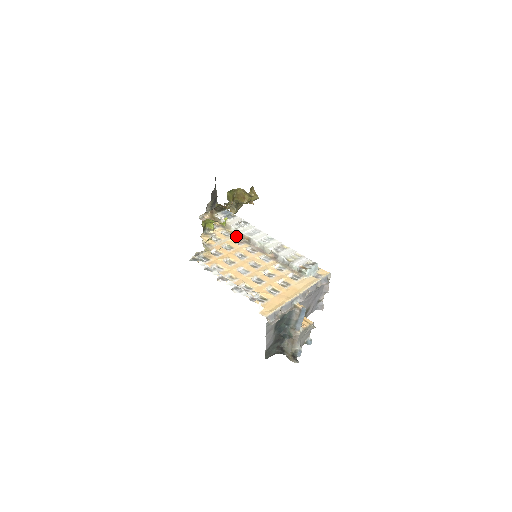
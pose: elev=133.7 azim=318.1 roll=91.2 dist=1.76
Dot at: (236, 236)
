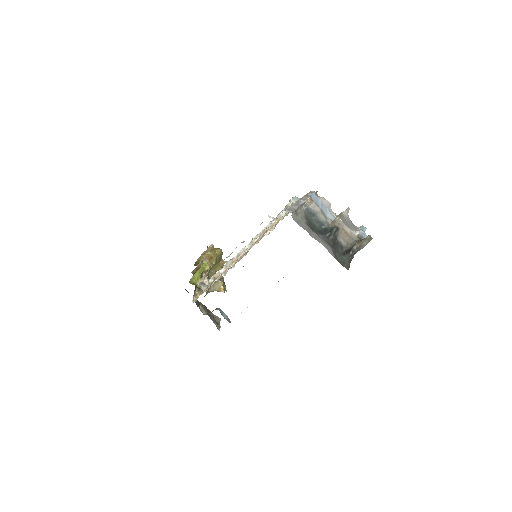
Dot at: occluded
